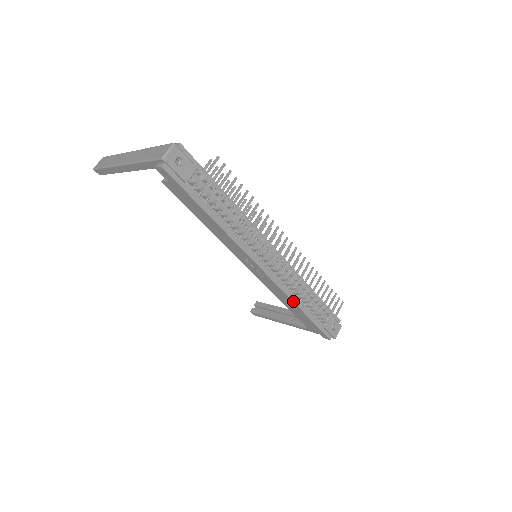
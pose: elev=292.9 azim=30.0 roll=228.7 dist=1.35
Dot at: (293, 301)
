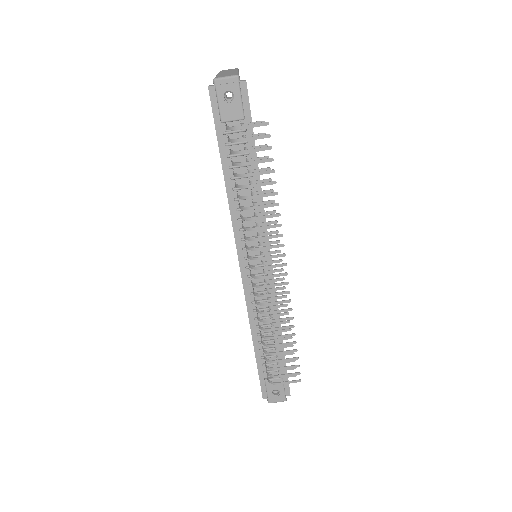
Dot at: (251, 327)
